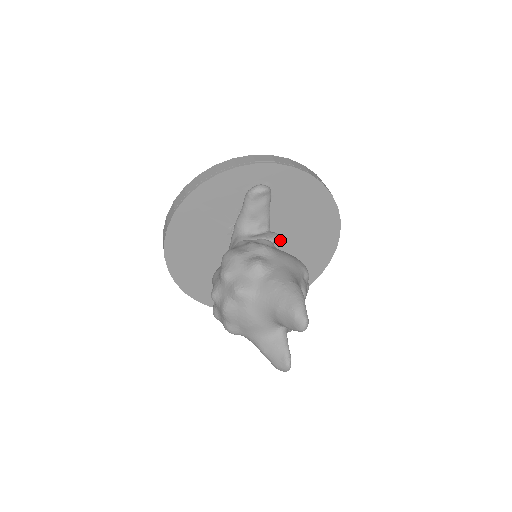
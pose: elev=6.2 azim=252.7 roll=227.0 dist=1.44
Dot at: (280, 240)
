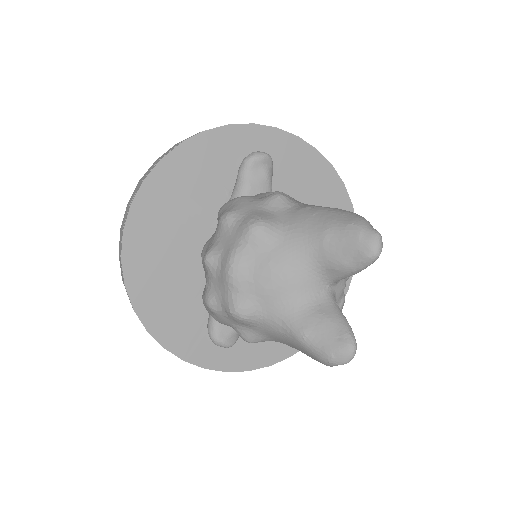
Dot at: occluded
